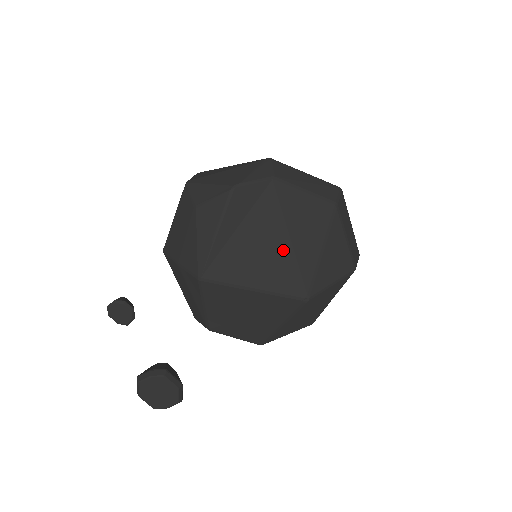
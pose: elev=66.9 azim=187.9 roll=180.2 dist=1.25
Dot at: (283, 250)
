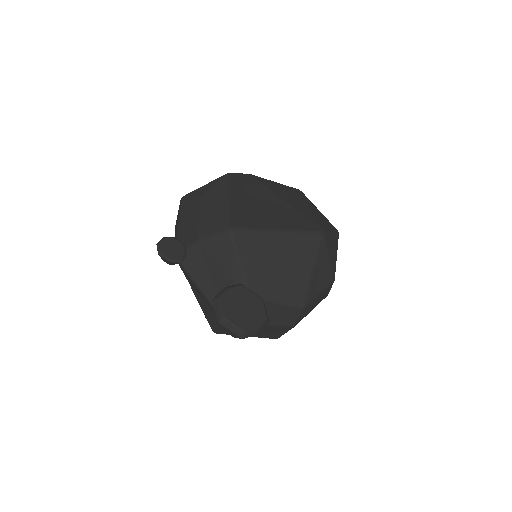
Dot at: (284, 207)
